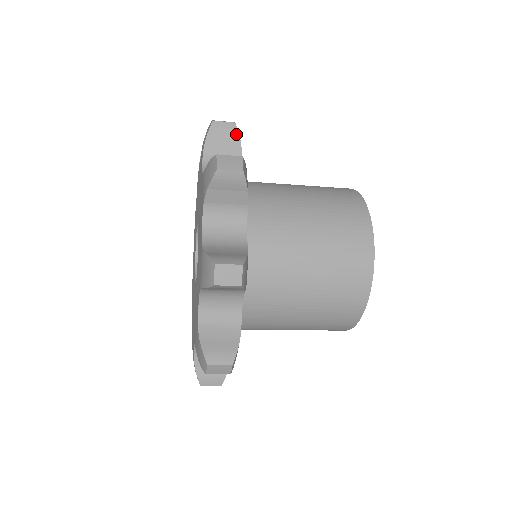
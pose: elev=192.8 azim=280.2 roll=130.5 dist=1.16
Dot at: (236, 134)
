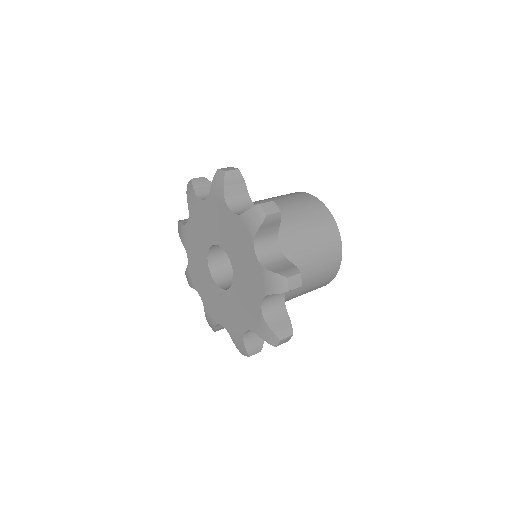
Dot at: (279, 219)
